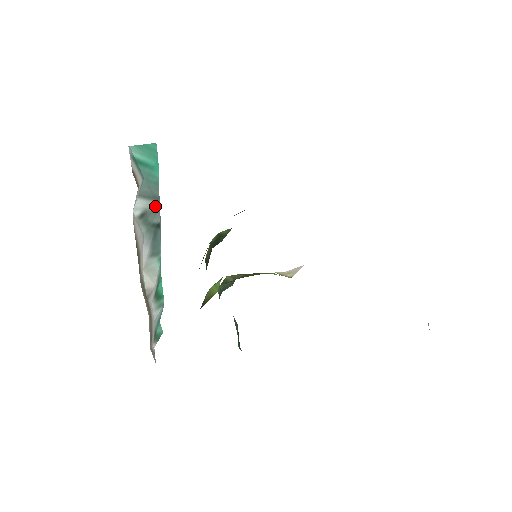
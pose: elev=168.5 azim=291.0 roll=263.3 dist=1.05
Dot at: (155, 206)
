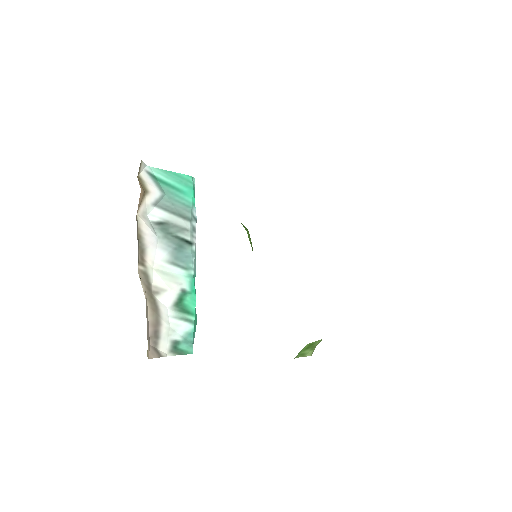
Dot at: (182, 223)
